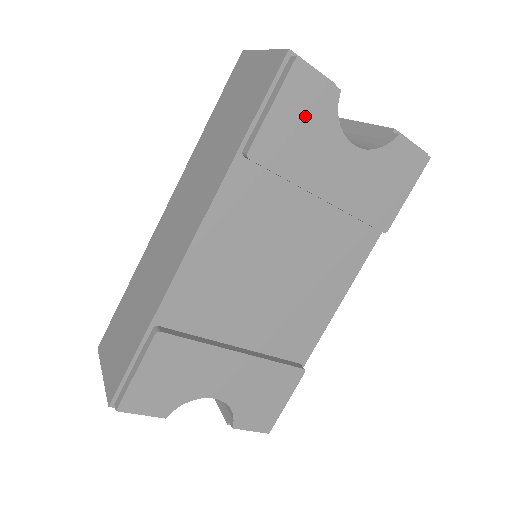
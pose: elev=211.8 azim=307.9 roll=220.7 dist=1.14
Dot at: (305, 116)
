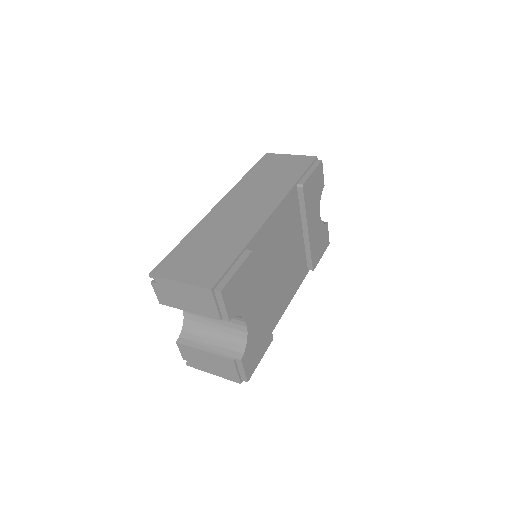
Dot at: (316, 186)
